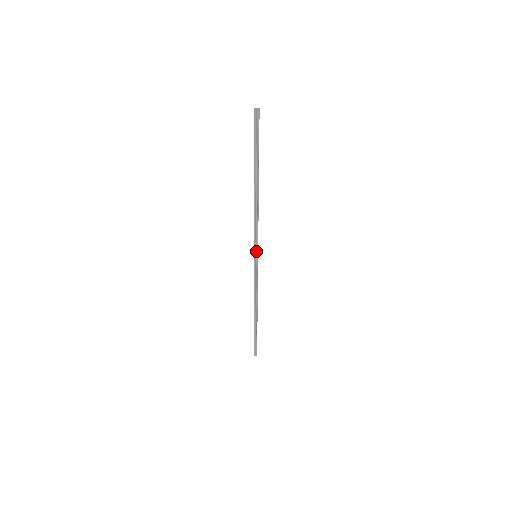
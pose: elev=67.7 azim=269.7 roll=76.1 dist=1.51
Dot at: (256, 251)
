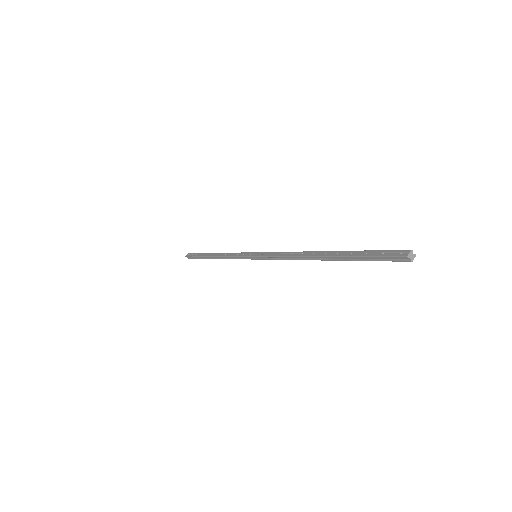
Dot at: (260, 257)
